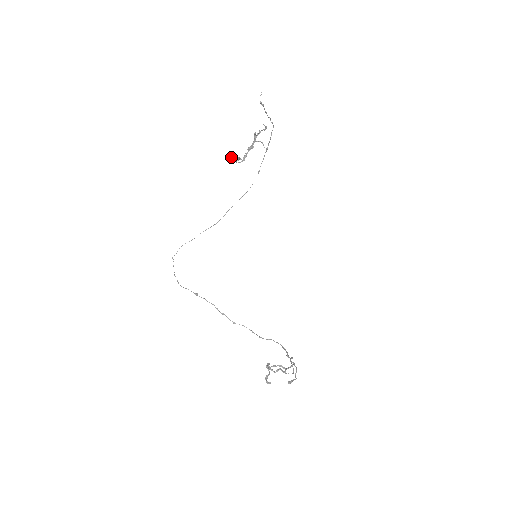
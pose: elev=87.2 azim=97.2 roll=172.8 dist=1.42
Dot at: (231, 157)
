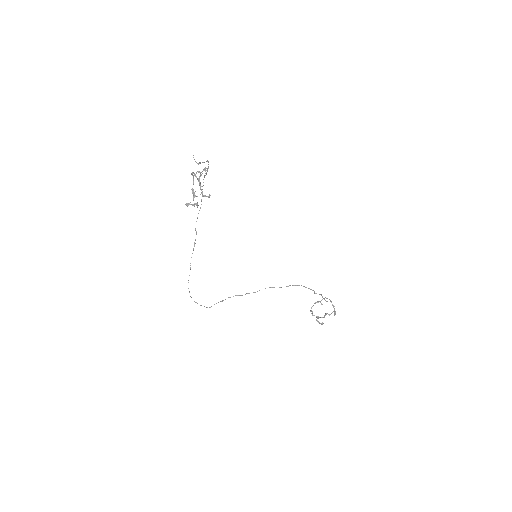
Dot at: (186, 205)
